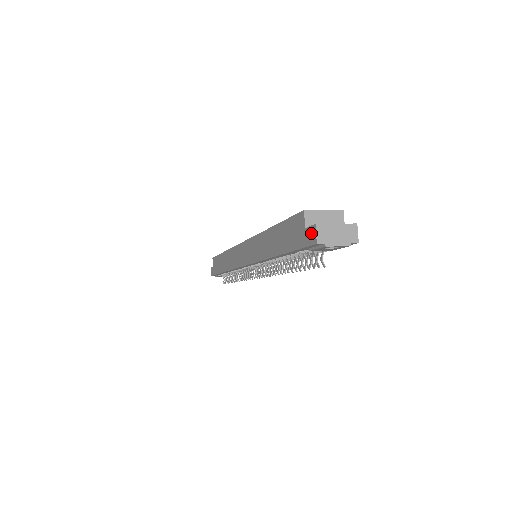
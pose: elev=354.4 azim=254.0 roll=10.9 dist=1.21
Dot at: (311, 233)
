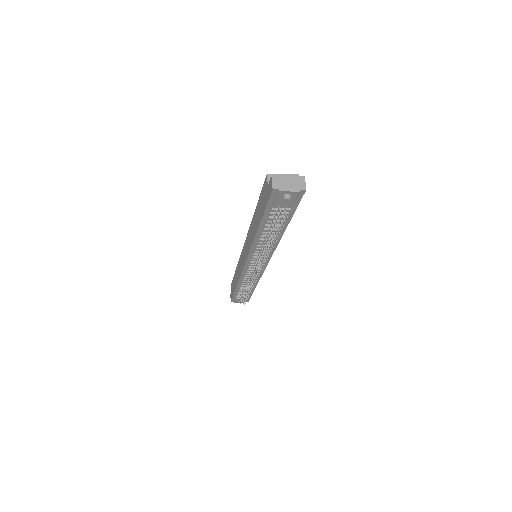
Dot at: (270, 185)
